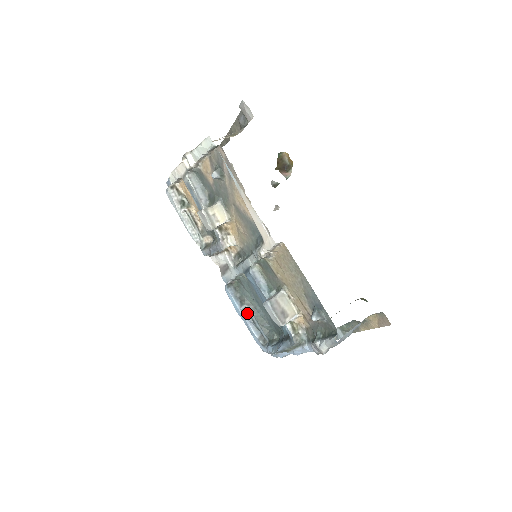
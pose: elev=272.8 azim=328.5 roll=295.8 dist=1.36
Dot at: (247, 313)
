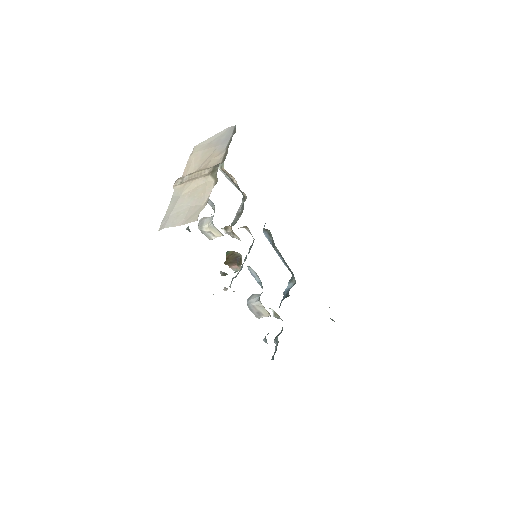
Dot at: occluded
